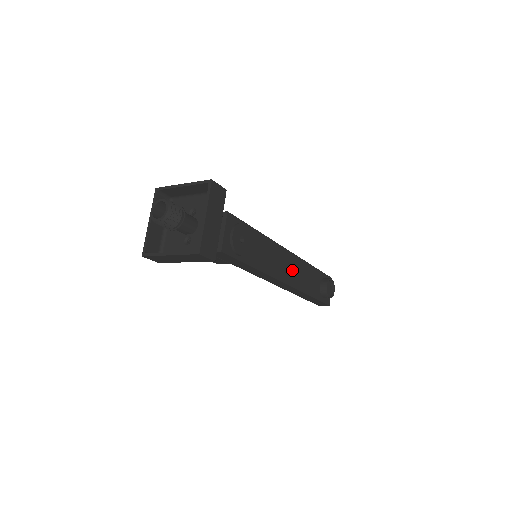
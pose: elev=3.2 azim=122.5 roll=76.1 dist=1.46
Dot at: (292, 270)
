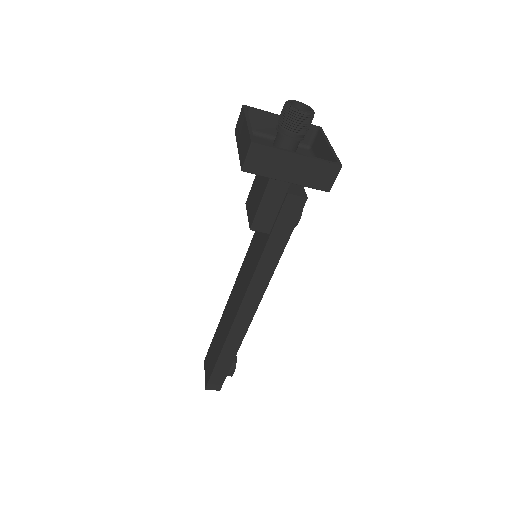
Dot at: occluded
